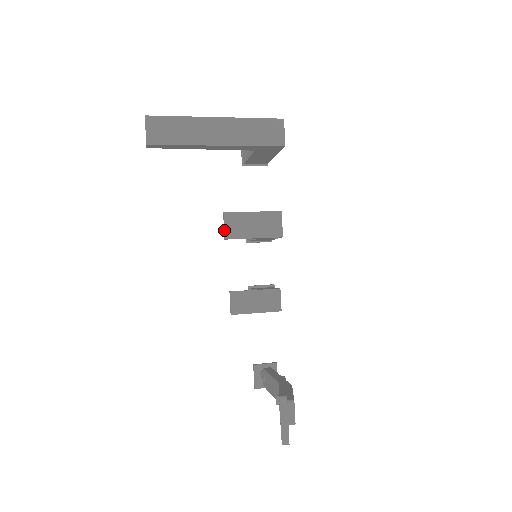
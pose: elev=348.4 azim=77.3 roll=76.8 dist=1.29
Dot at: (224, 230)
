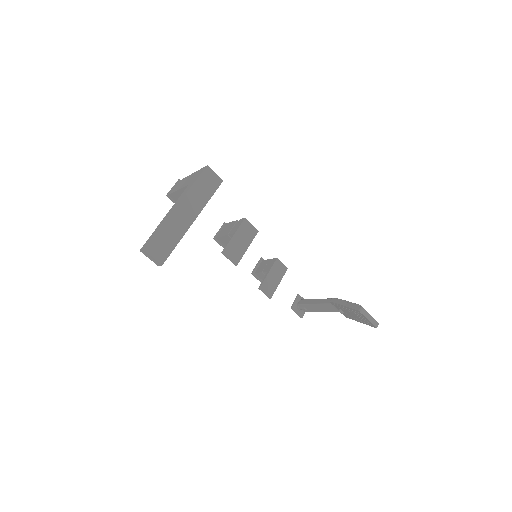
Dot at: (232, 262)
